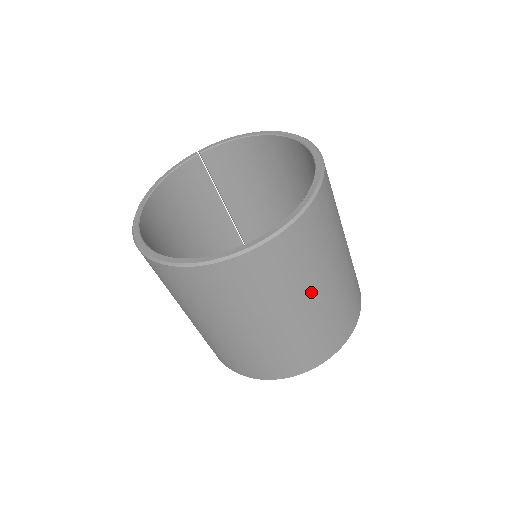
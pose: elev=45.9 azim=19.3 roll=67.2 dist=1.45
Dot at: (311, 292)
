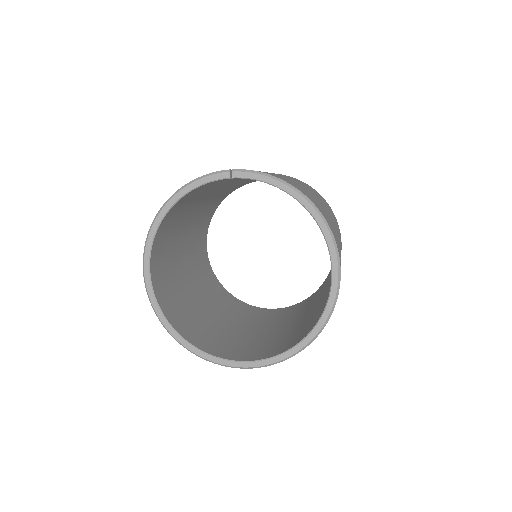
Dot at: occluded
